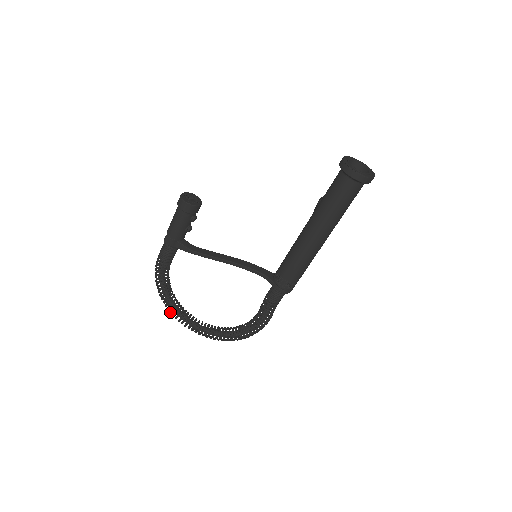
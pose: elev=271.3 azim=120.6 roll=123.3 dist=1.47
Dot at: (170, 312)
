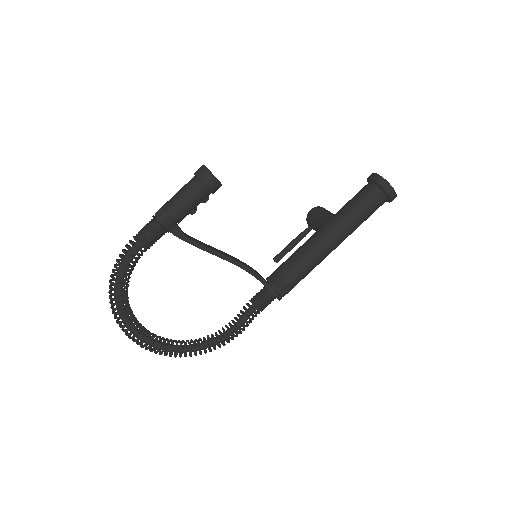
Dot at: (119, 318)
